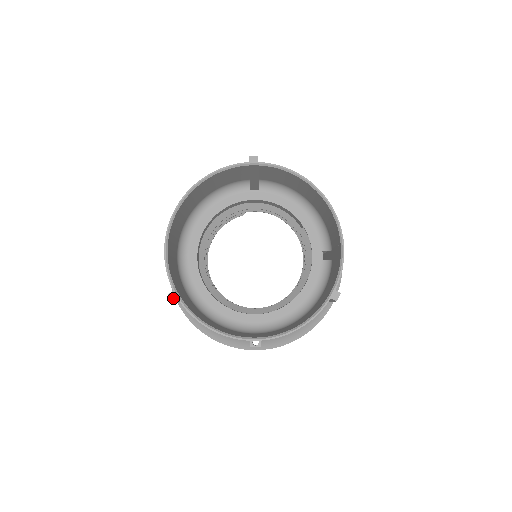
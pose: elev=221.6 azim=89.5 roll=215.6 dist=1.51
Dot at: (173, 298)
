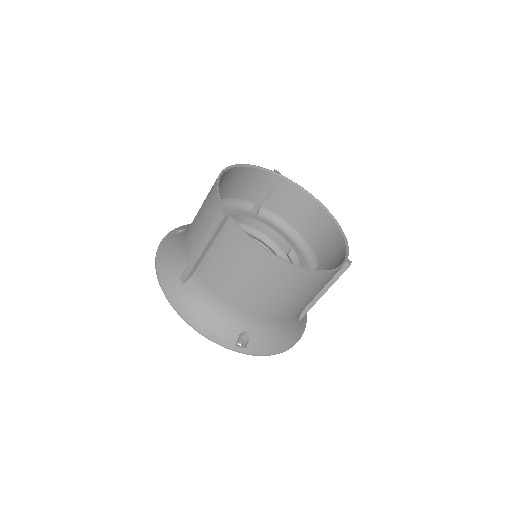
Dot at: (226, 213)
